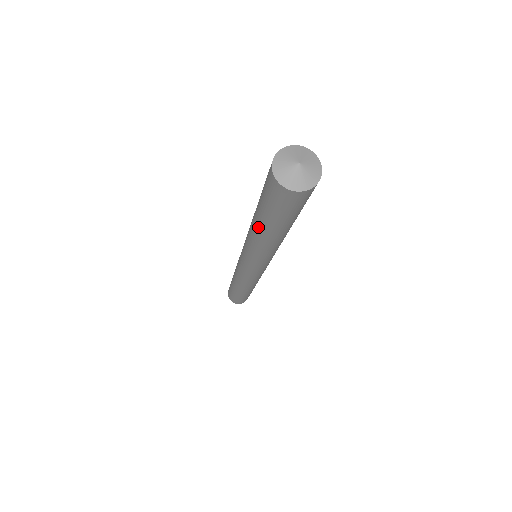
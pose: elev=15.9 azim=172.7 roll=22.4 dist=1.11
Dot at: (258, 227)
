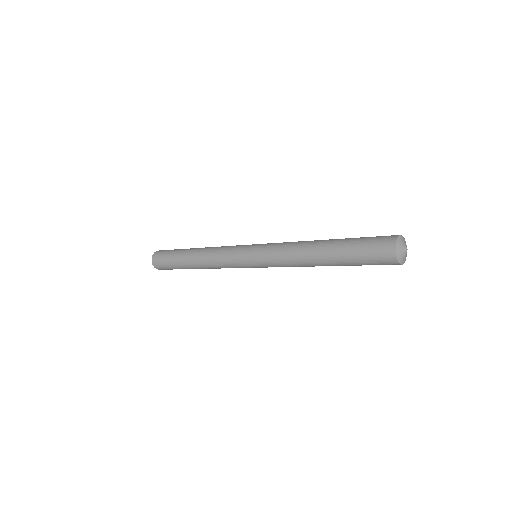
Dot at: occluded
